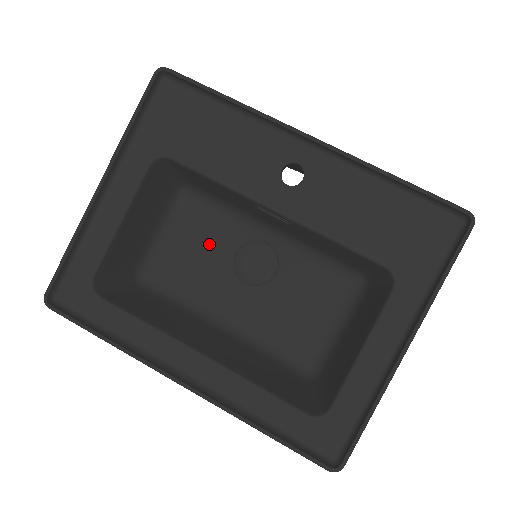
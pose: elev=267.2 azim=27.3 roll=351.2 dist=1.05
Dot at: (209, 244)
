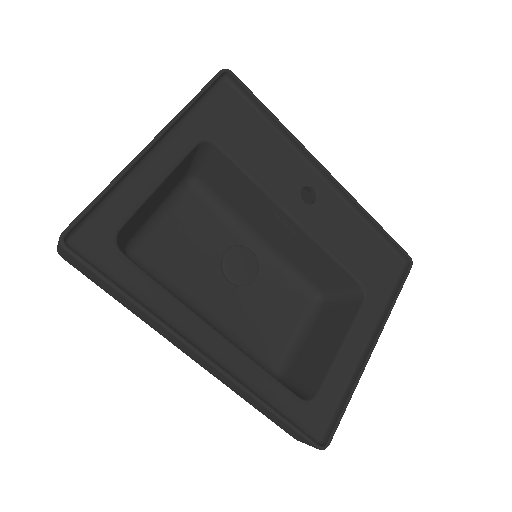
Dot at: (200, 238)
